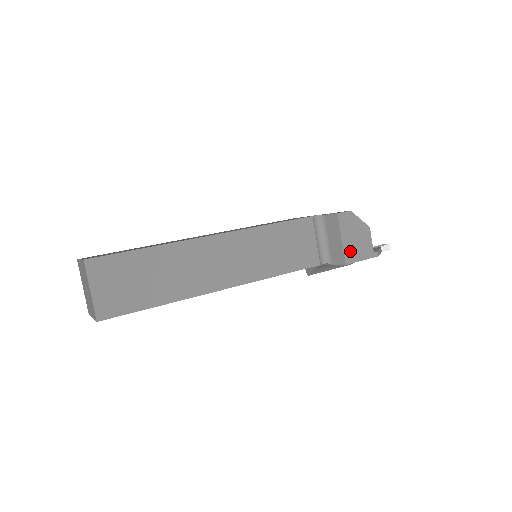
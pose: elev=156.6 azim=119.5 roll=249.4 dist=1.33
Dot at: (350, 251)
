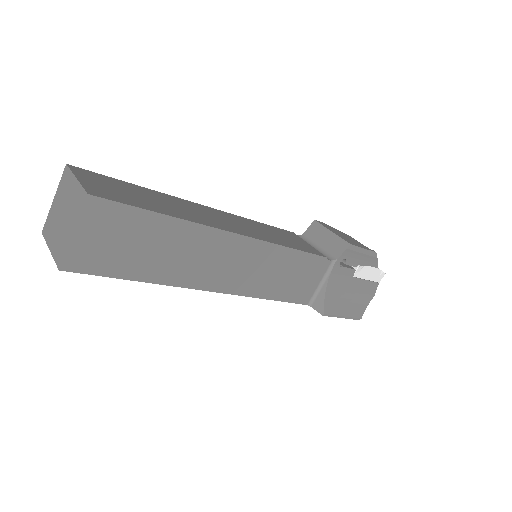
Dot at: (346, 240)
